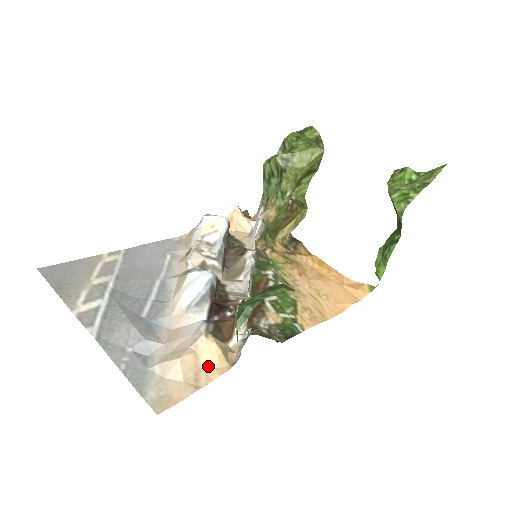
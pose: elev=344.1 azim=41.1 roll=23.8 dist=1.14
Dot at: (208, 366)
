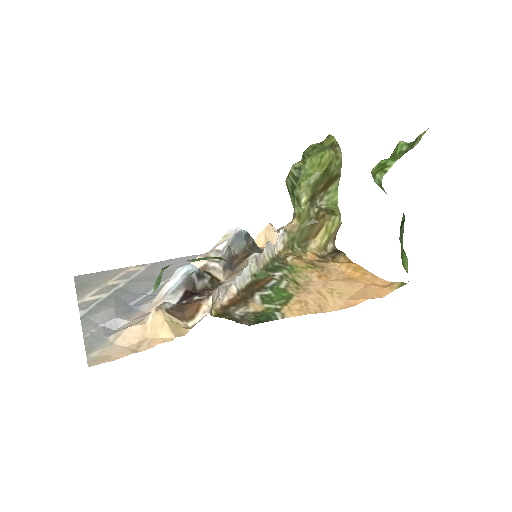
Dot at: (153, 336)
